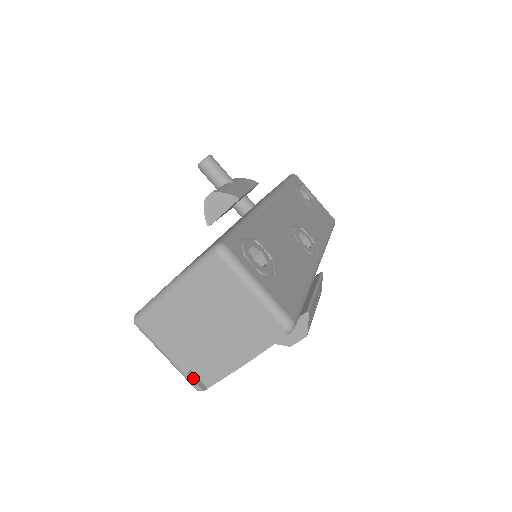
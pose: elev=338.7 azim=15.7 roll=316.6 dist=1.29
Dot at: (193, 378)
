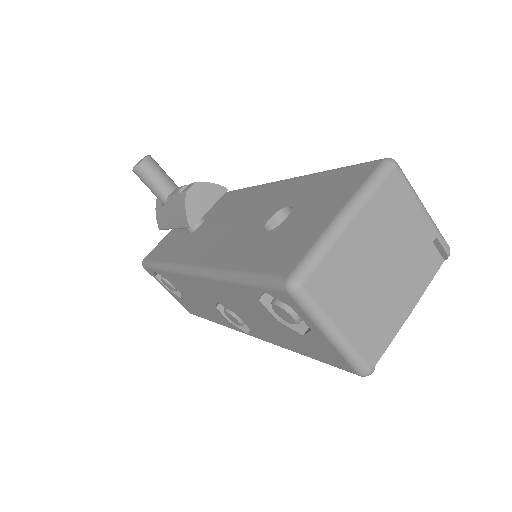
Dot at: (364, 355)
